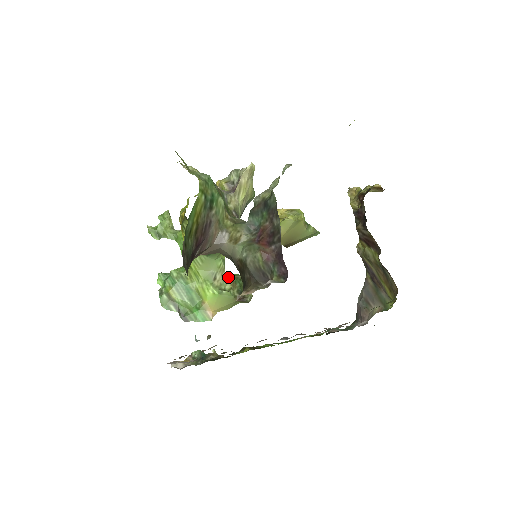
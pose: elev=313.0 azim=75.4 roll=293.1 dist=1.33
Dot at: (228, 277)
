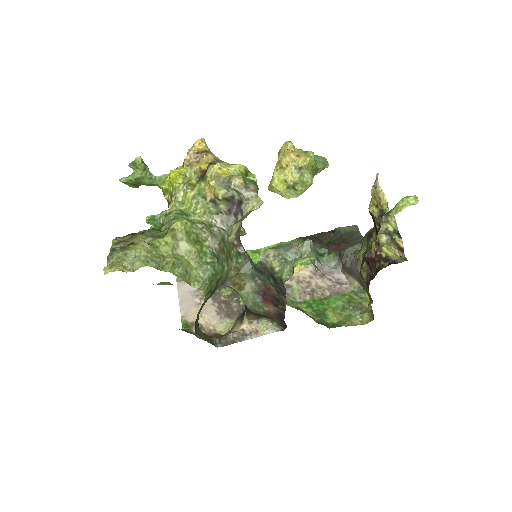
Dot at: occluded
